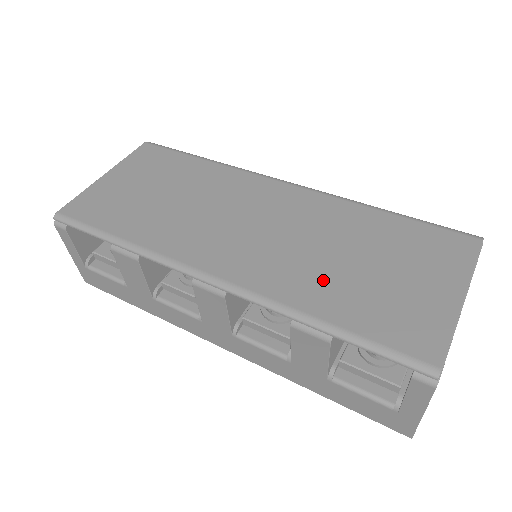
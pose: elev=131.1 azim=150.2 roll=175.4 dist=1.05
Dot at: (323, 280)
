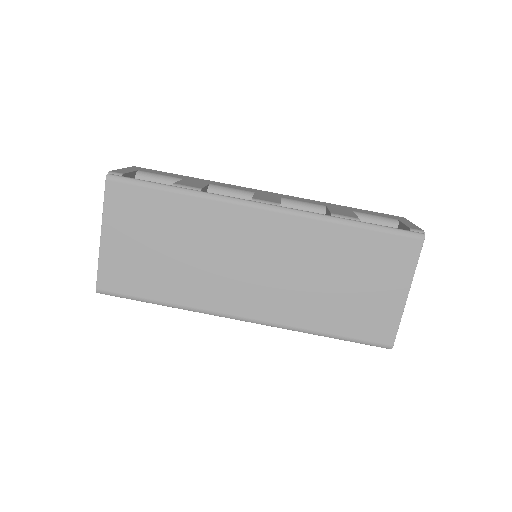
Dot at: (318, 304)
